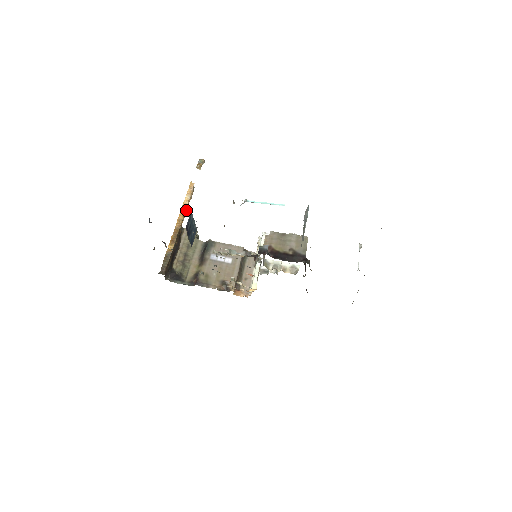
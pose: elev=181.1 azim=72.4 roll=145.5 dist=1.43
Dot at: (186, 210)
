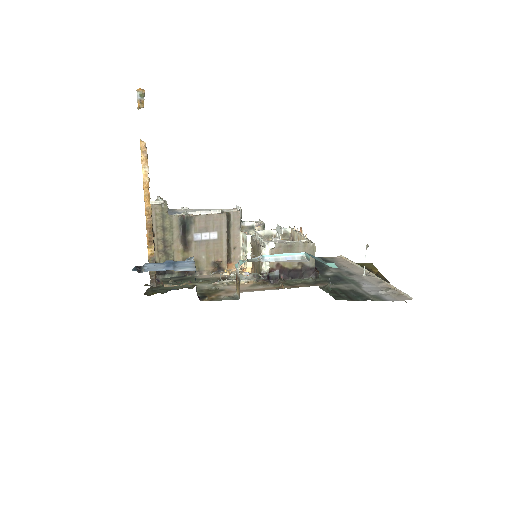
Dot at: (148, 188)
